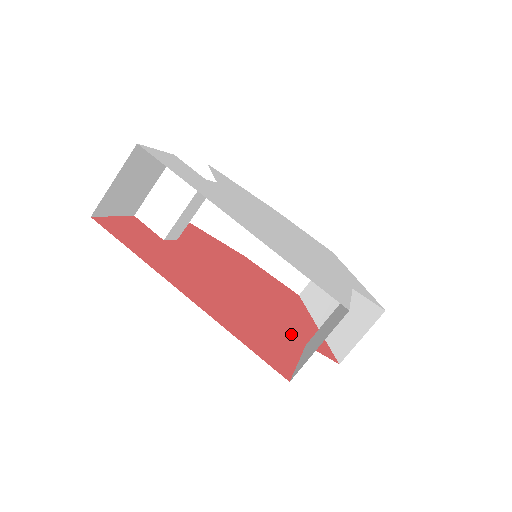
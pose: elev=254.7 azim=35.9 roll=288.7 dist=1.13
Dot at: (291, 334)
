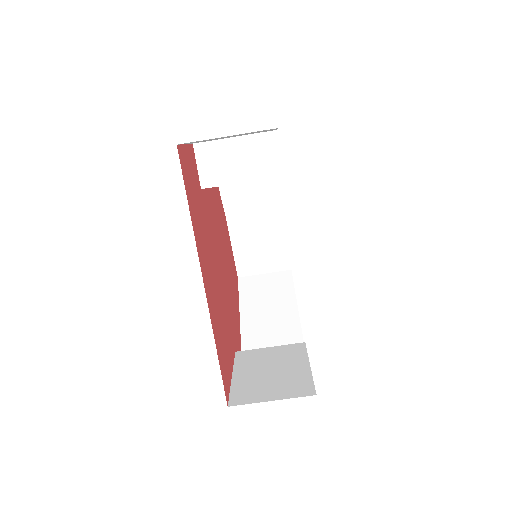
Dot at: (232, 337)
